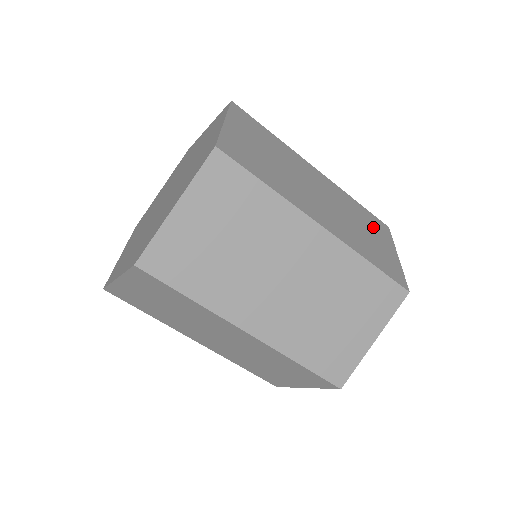
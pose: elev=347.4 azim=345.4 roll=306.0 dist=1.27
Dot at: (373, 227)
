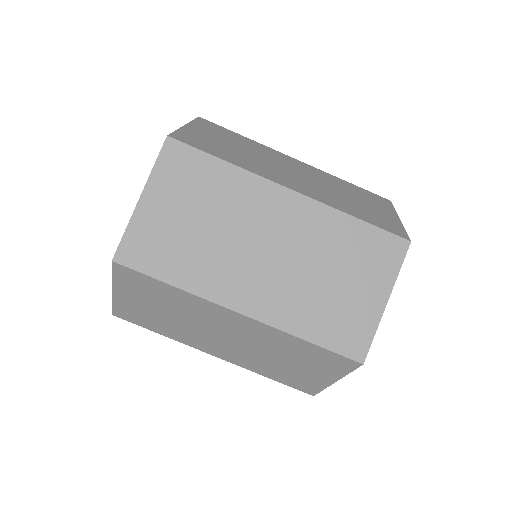
Dot at: (362, 262)
